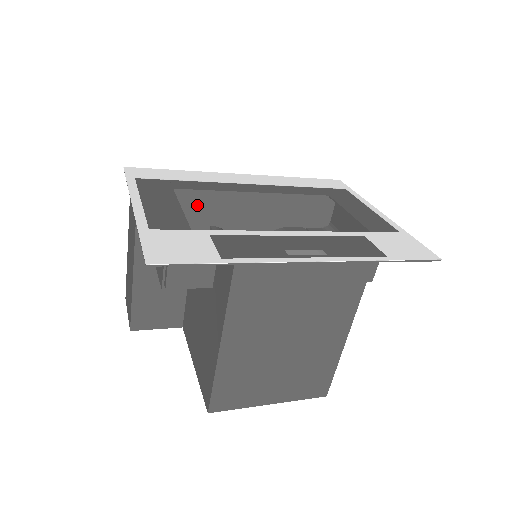
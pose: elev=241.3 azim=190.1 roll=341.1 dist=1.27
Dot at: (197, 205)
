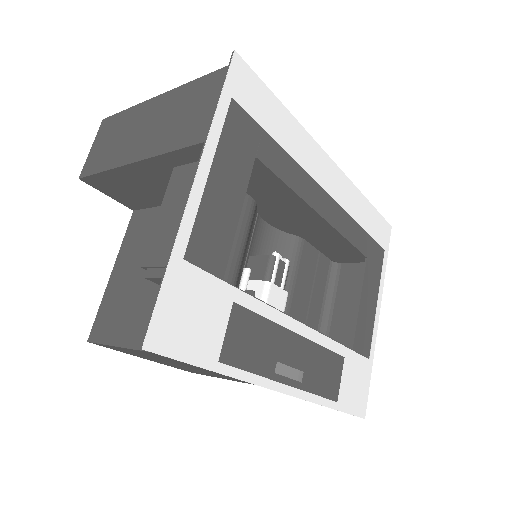
Dot at: (260, 180)
